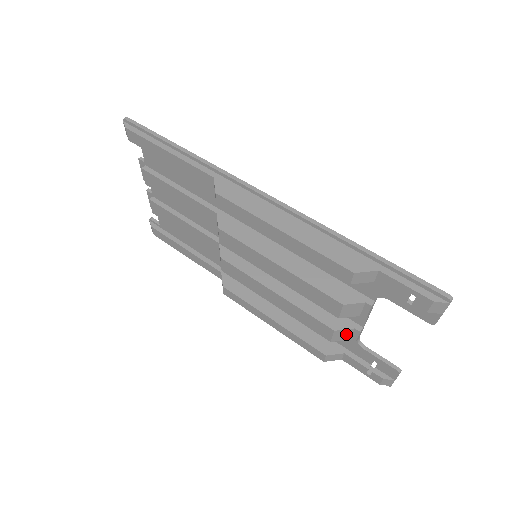
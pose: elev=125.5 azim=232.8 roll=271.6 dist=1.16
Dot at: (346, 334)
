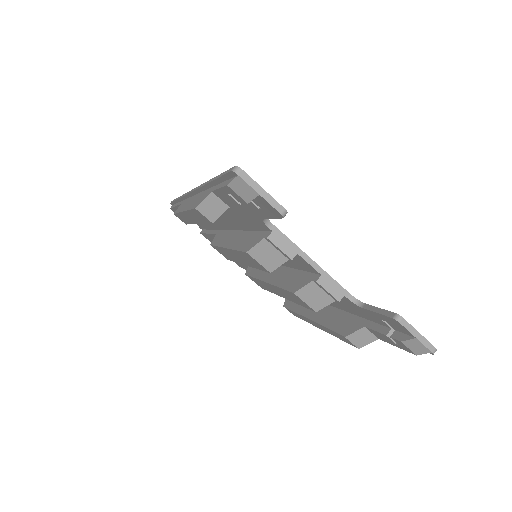
Dot at: (317, 293)
